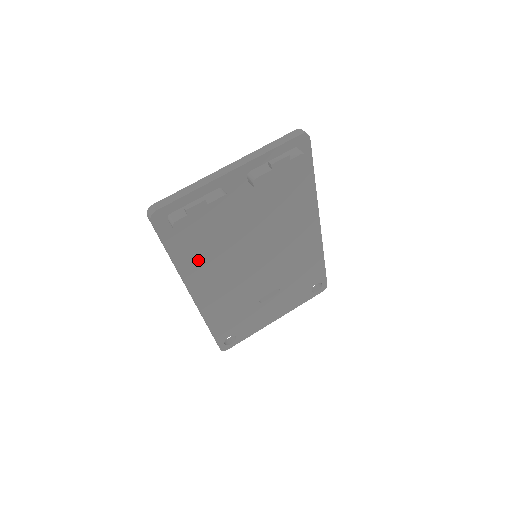
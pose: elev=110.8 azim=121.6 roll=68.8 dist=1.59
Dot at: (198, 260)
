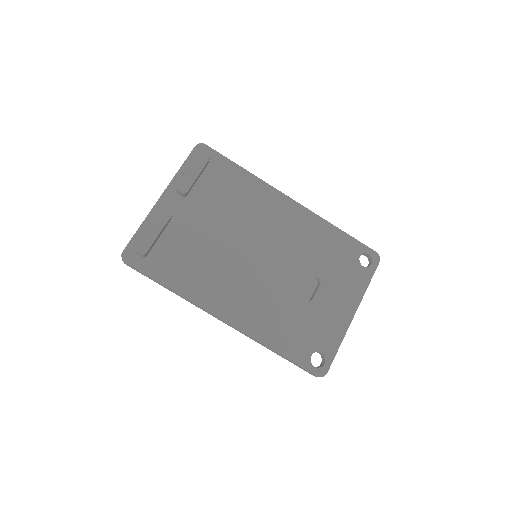
Dot at: (195, 280)
